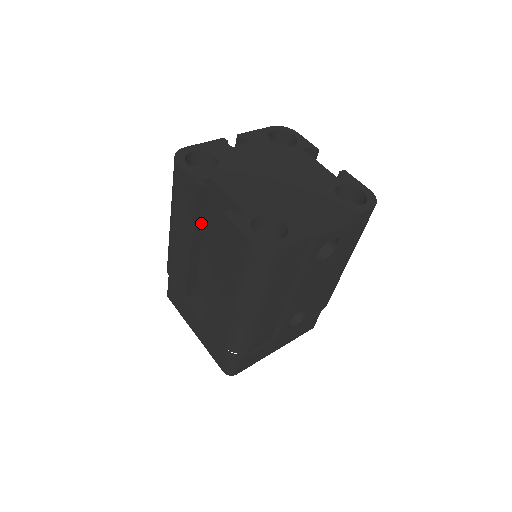
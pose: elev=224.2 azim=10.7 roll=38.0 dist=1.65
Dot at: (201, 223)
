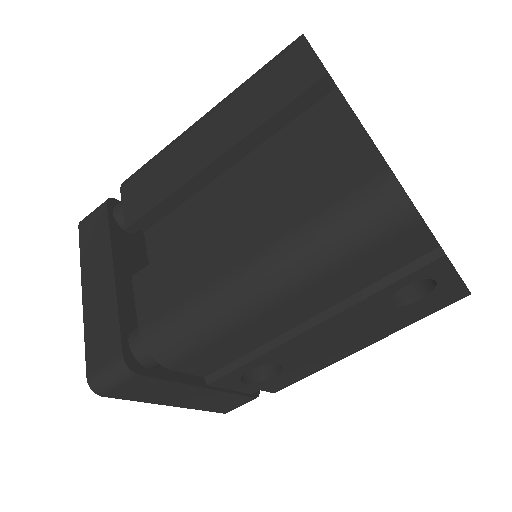
Dot at: occluded
